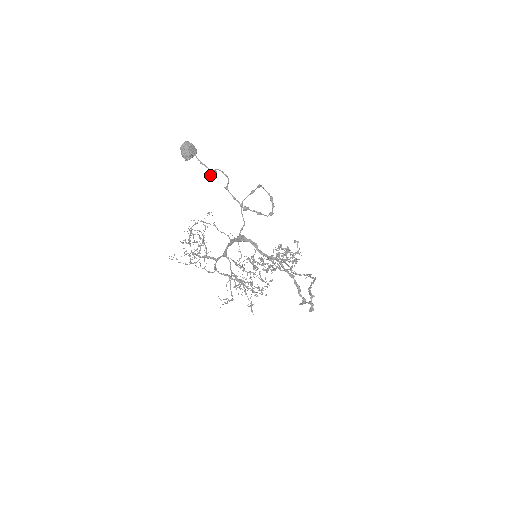
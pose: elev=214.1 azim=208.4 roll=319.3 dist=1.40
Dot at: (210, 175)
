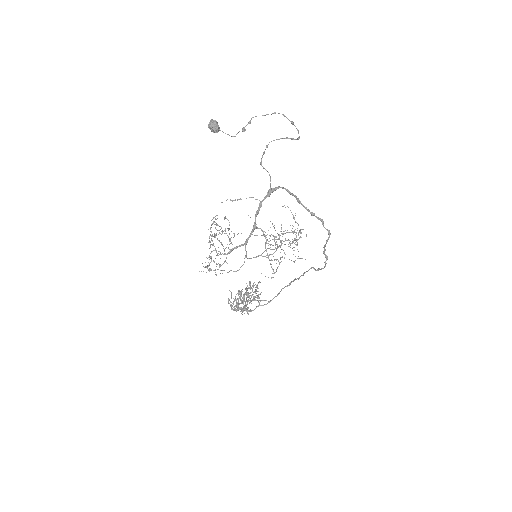
Dot at: (245, 129)
